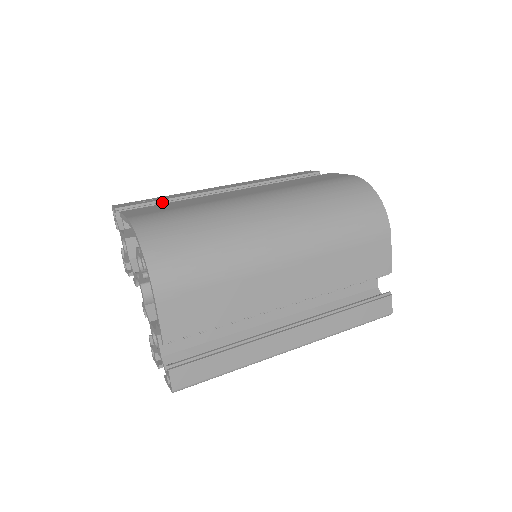
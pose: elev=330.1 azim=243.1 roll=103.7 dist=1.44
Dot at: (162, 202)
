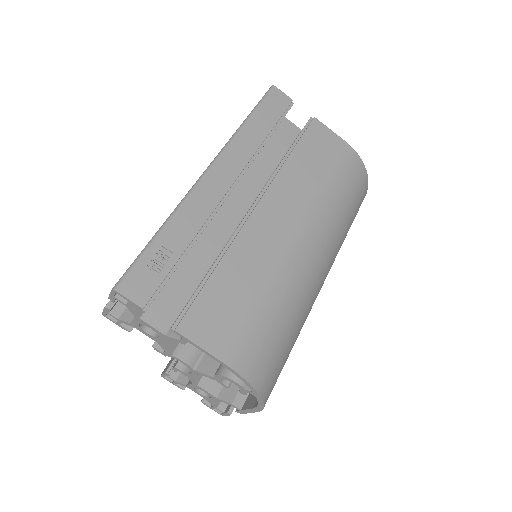
Dot at: occluded
